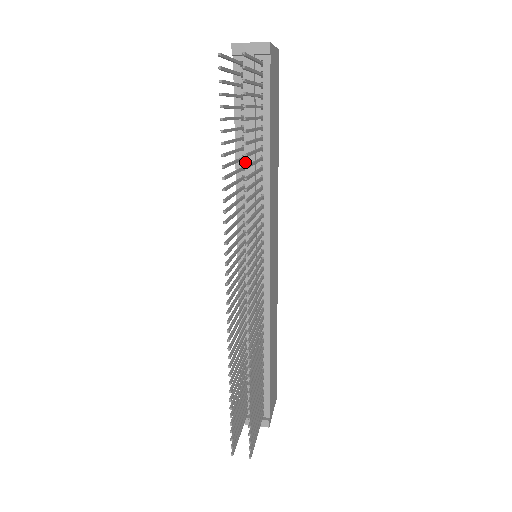
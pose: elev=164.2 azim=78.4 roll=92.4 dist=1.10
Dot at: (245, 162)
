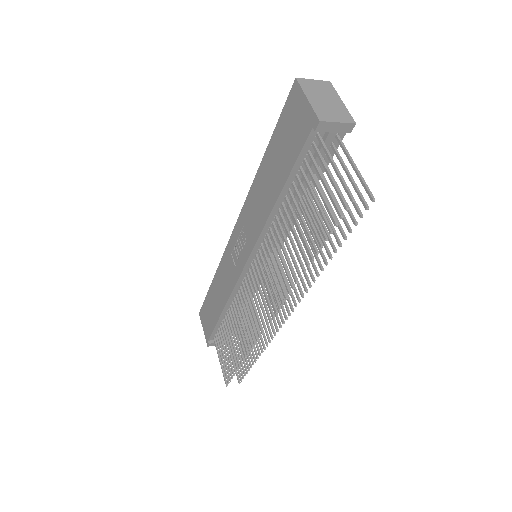
Dot at: (283, 206)
